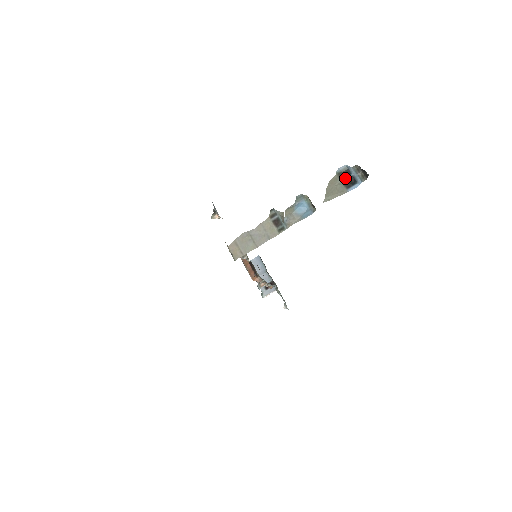
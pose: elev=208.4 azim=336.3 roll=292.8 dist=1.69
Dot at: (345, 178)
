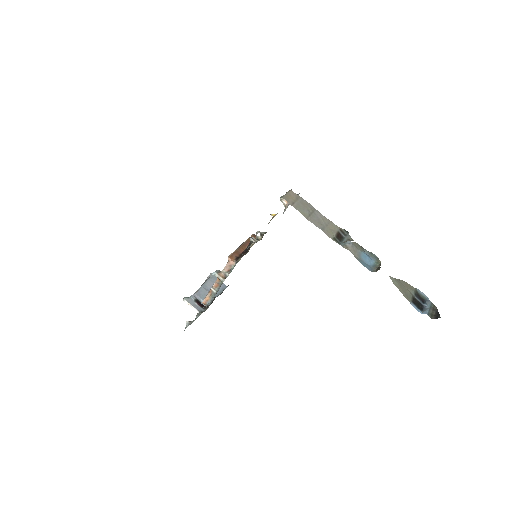
Dot at: (418, 298)
